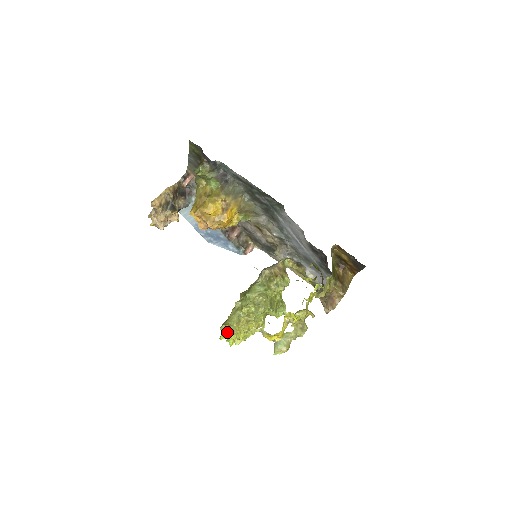
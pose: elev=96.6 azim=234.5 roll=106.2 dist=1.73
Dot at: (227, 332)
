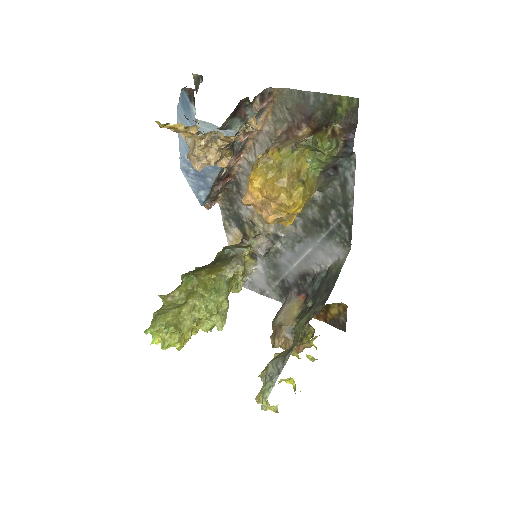
Dot at: (163, 330)
